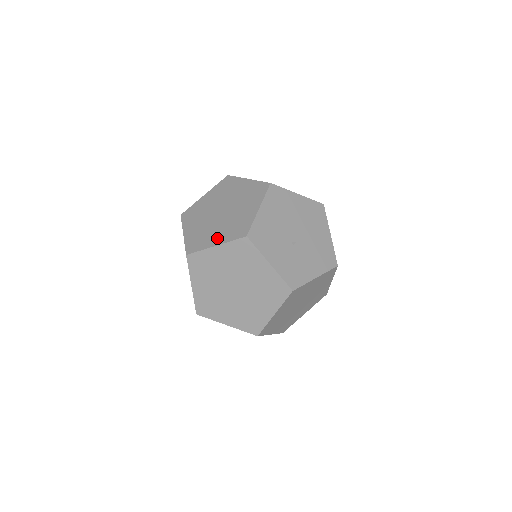
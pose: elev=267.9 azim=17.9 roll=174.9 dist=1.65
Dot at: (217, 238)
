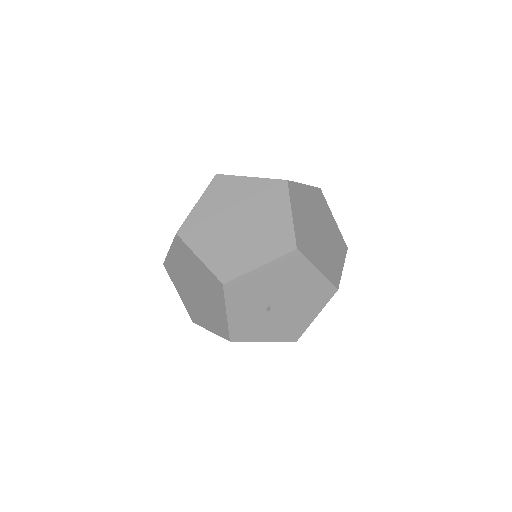
Dot at: (207, 251)
